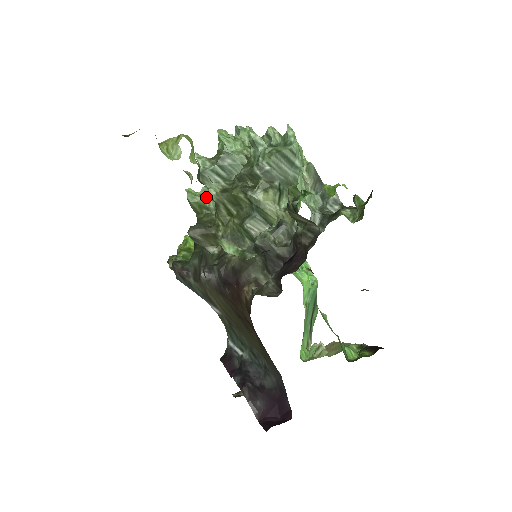
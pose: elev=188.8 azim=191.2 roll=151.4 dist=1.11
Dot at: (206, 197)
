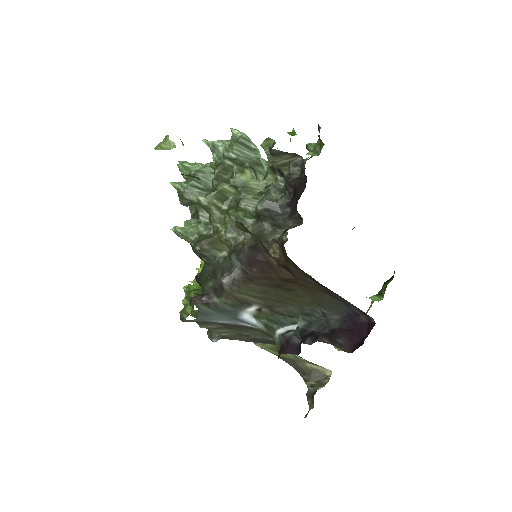
Dot at: (192, 224)
